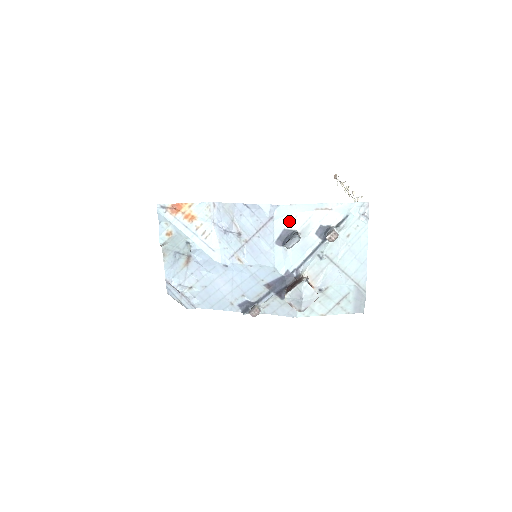
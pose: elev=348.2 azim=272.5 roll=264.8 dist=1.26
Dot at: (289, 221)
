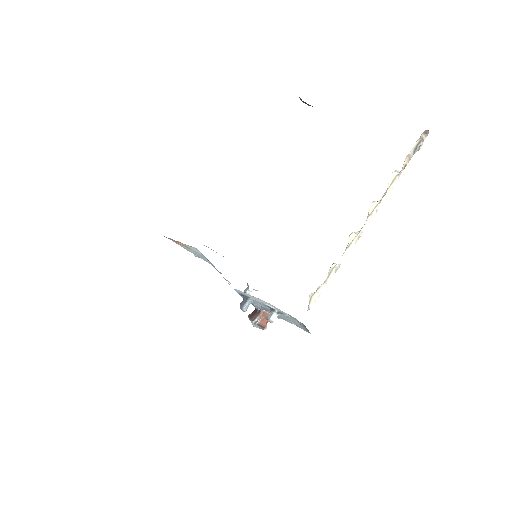
Dot at: (243, 293)
